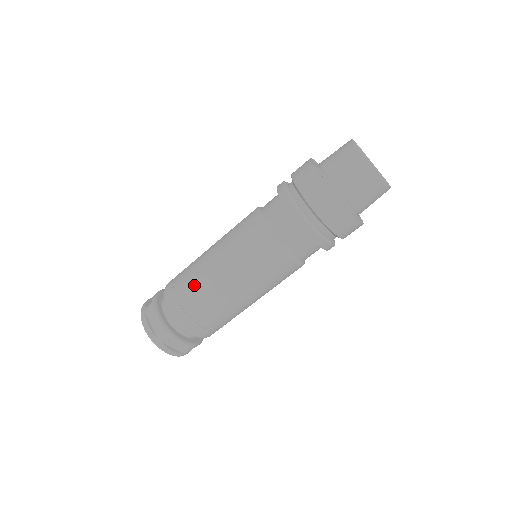
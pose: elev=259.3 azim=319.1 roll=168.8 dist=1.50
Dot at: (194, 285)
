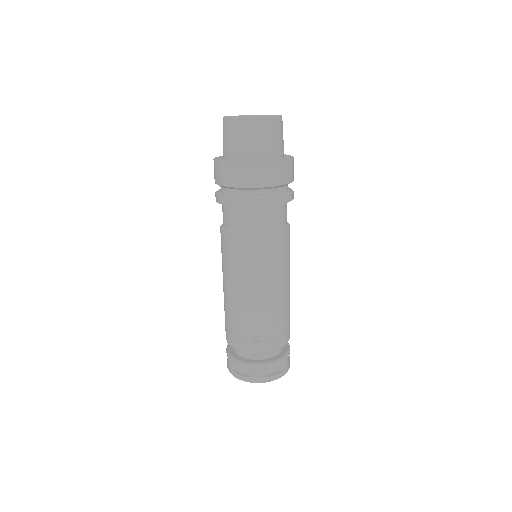
Dot at: (237, 318)
